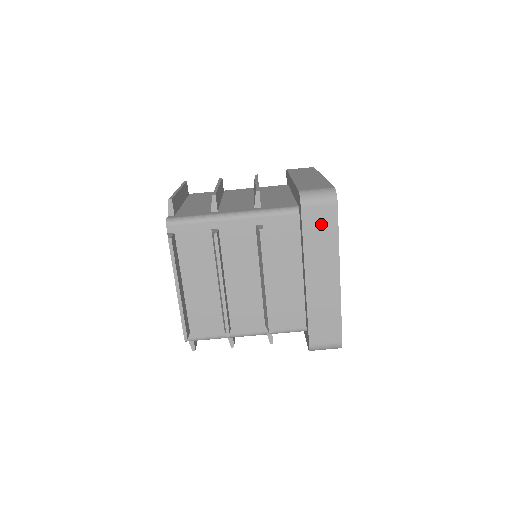
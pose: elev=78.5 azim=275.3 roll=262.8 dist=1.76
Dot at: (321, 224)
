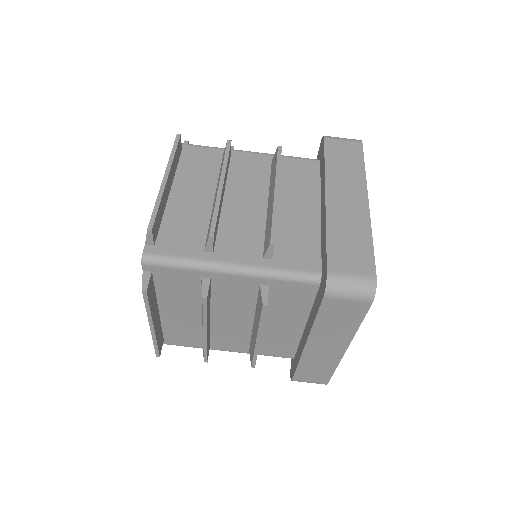
Dot at: (345, 154)
